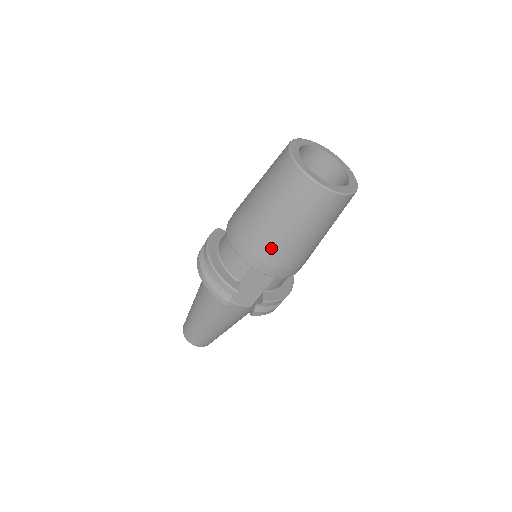
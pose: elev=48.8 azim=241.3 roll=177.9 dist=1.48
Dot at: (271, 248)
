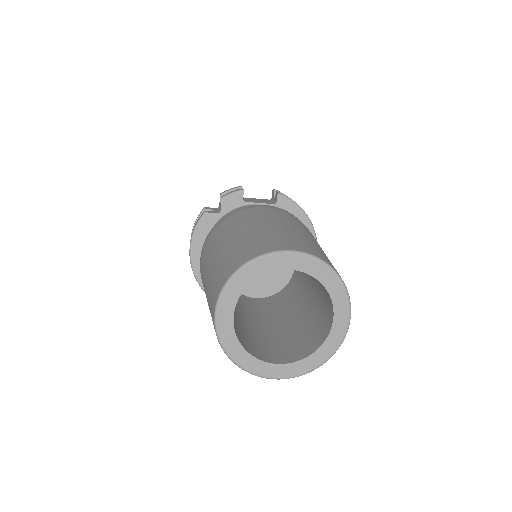
Dot at: occluded
